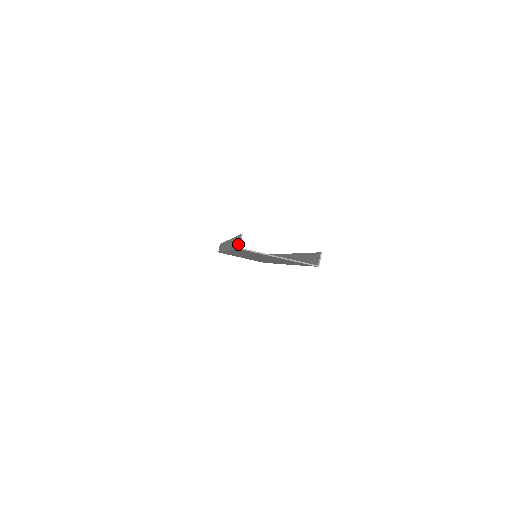
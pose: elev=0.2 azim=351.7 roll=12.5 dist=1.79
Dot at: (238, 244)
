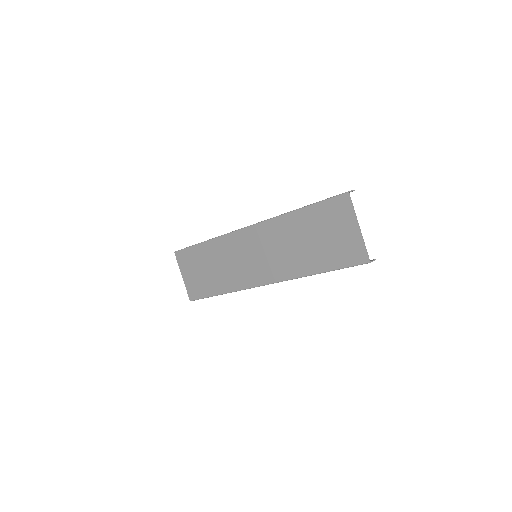
Dot at: occluded
